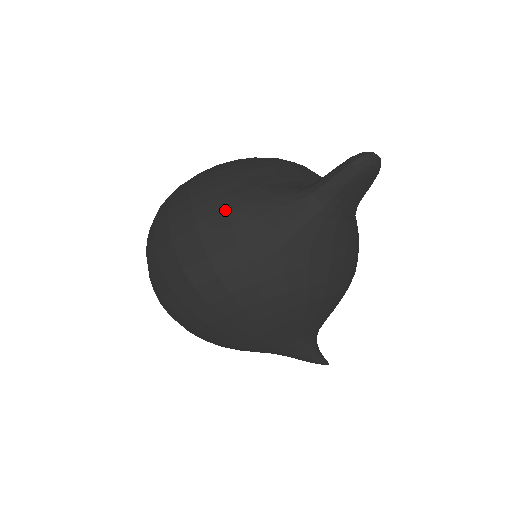
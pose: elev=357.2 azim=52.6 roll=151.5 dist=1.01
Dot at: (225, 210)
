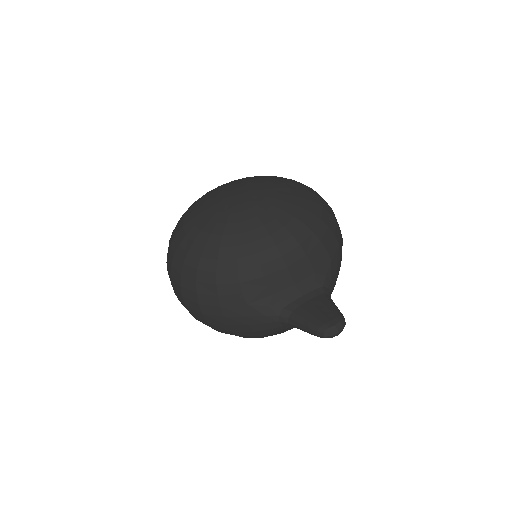
Dot at: (223, 316)
